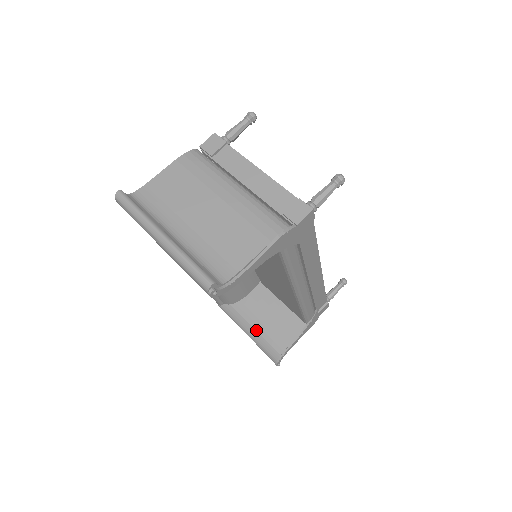
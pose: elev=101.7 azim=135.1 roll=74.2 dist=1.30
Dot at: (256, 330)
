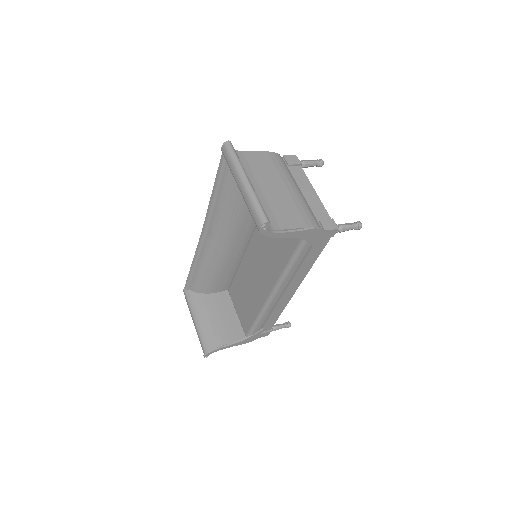
Dot at: (205, 321)
